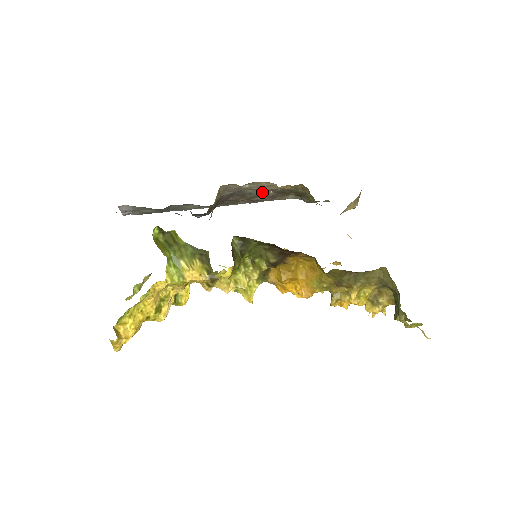
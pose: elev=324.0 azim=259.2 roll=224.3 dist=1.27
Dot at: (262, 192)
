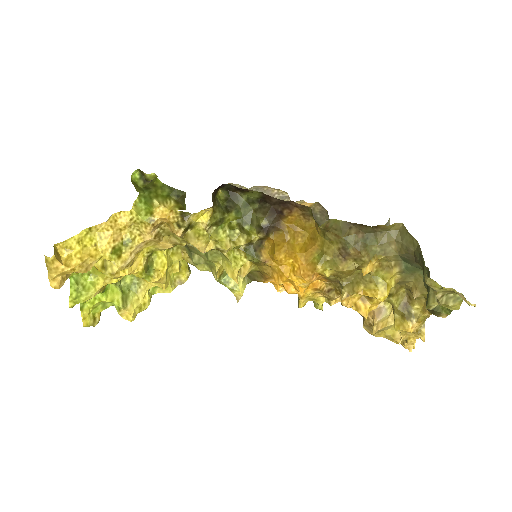
Dot at: occluded
